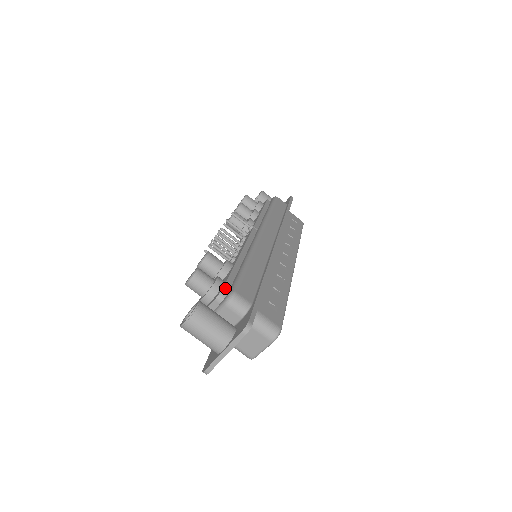
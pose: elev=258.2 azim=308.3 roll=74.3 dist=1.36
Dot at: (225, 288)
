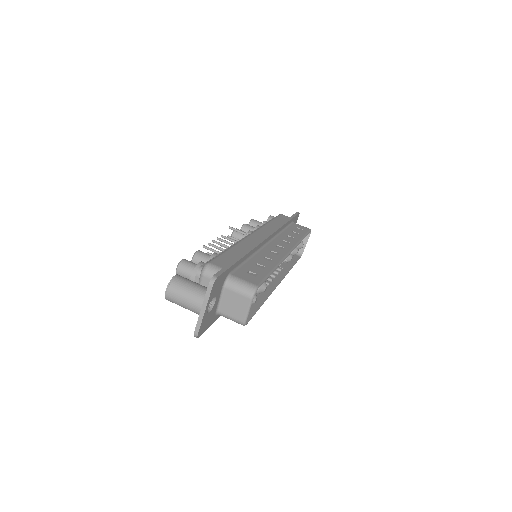
Dot at: occluded
